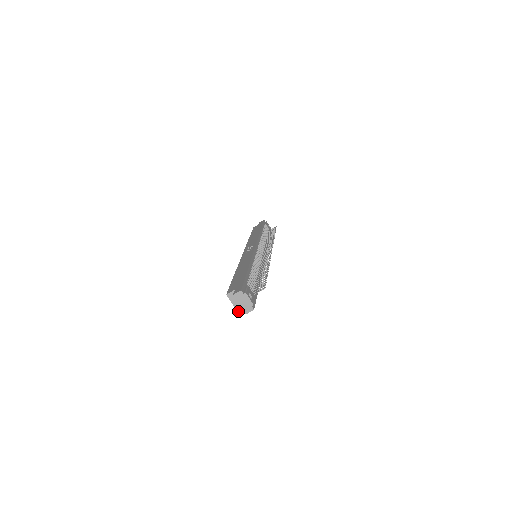
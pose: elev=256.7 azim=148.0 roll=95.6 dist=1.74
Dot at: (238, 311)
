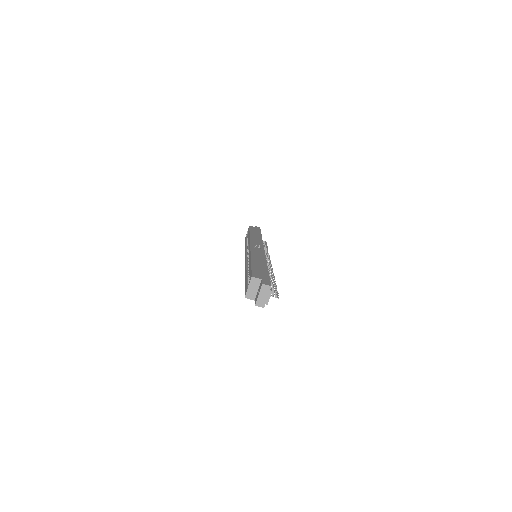
Dot at: (246, 296)
